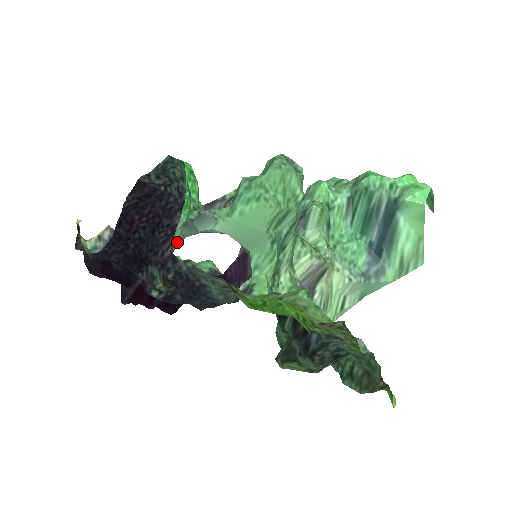
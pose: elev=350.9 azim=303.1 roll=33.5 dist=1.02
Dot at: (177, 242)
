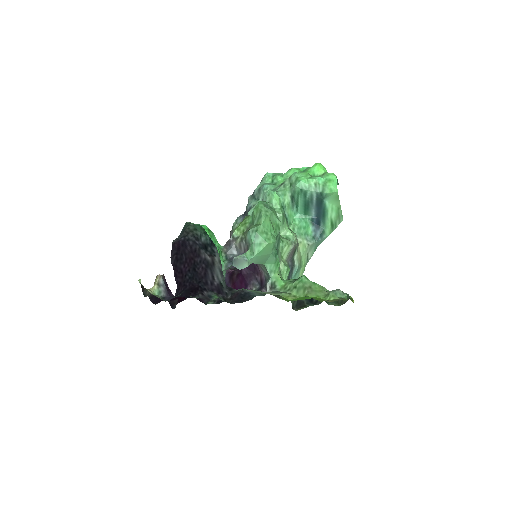
Dot at: occluded
